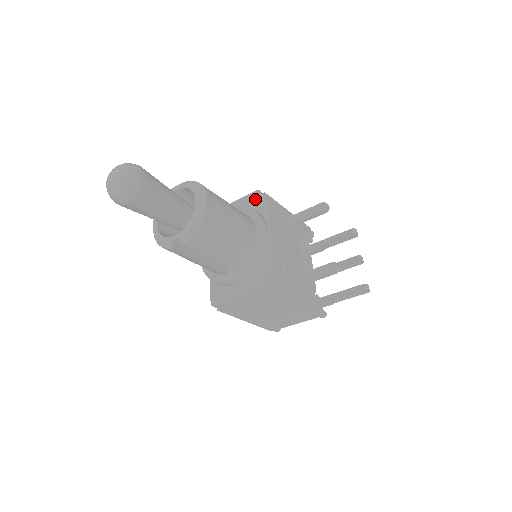
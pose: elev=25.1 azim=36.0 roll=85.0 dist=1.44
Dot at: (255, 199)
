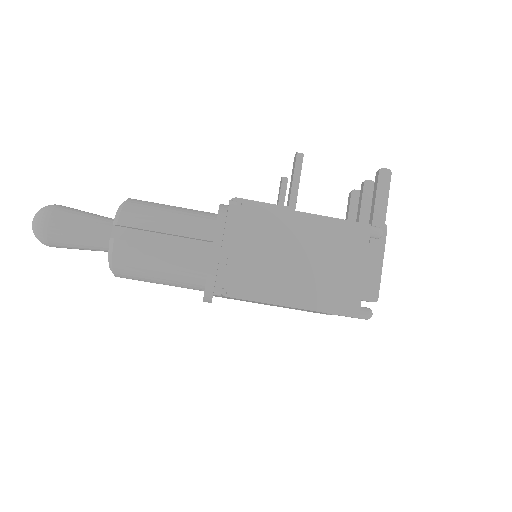
Dot at: occluded
